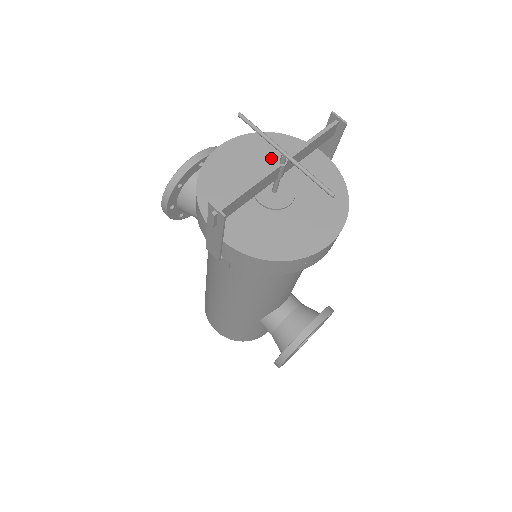
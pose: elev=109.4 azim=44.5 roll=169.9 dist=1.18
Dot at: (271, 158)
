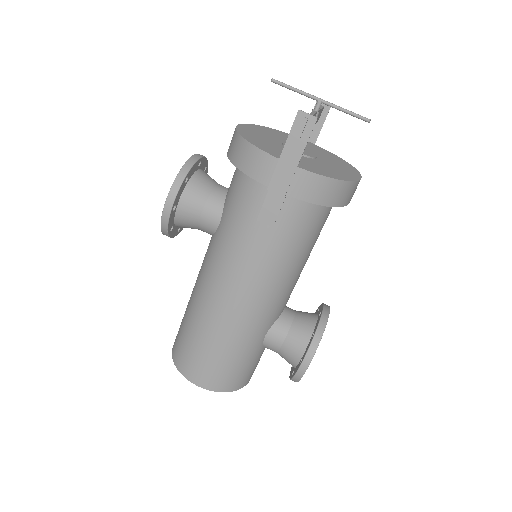
Dot at: (279, 137)
